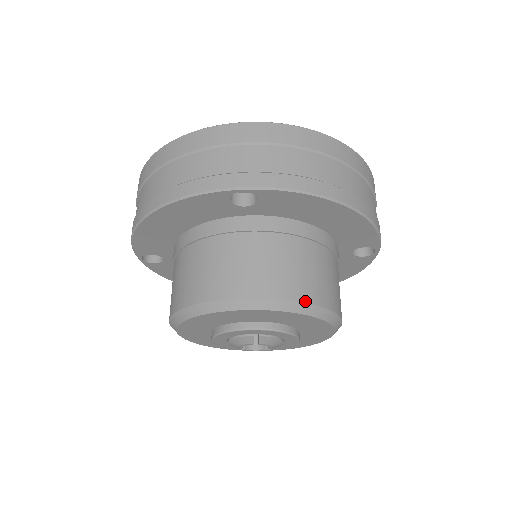
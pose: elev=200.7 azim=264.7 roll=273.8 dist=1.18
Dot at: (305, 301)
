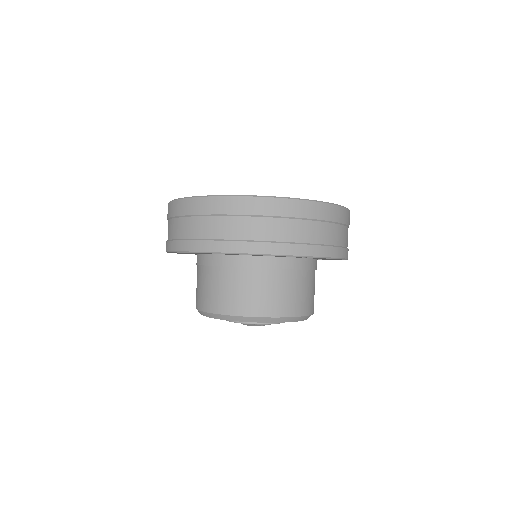
Dot at: (309, 314)
